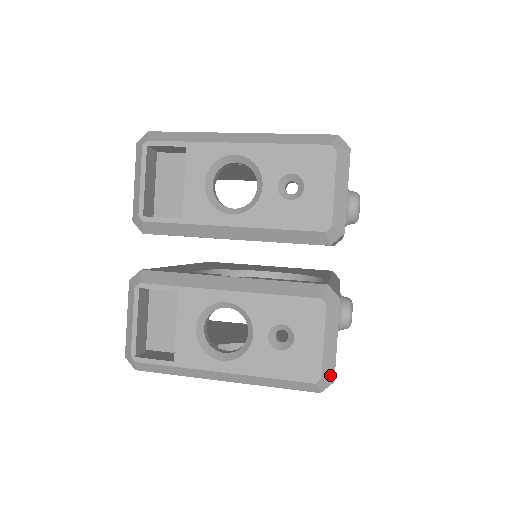
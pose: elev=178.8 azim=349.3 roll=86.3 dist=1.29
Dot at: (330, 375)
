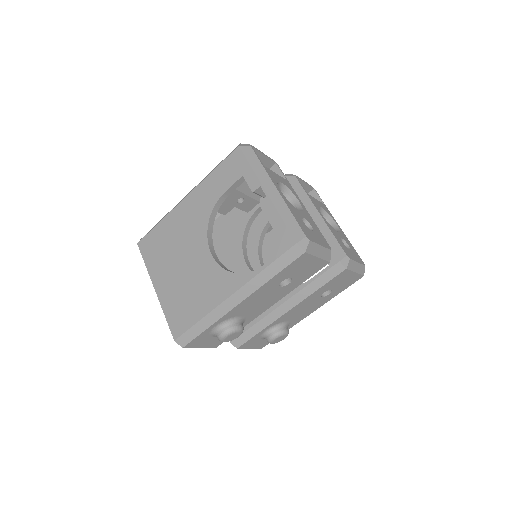
Dot at: (309, 249)
